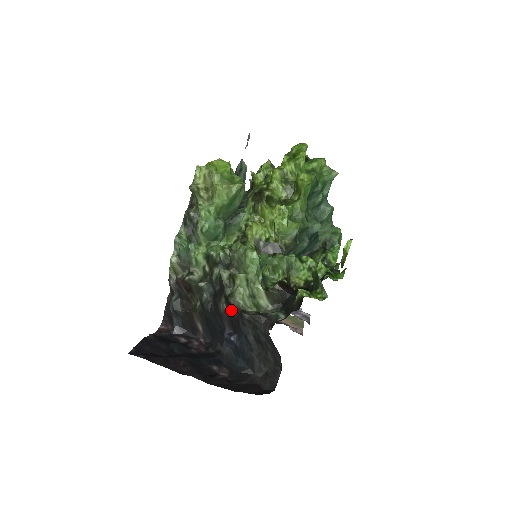
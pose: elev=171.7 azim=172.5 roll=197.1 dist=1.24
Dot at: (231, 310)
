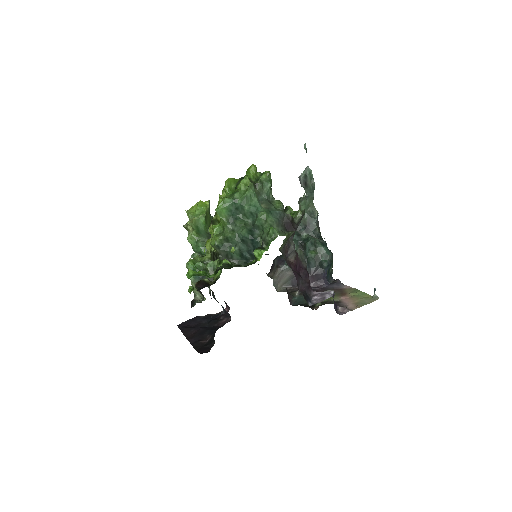
Dot at: occluded
